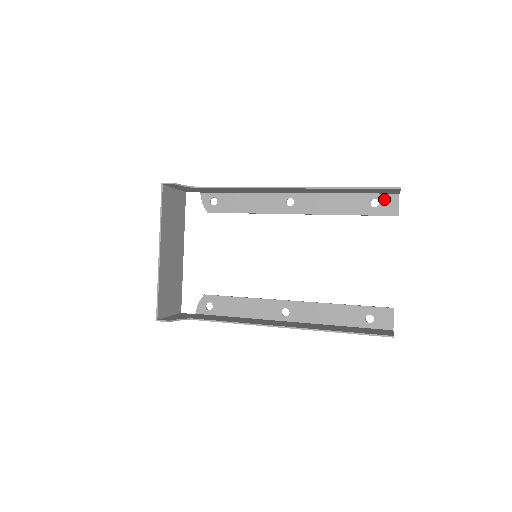
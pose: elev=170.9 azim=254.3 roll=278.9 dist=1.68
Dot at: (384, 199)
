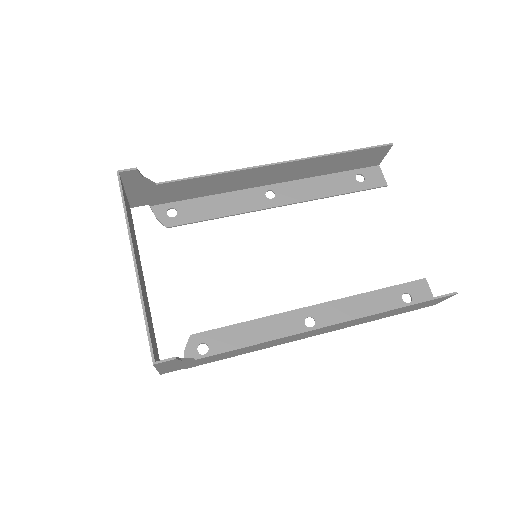
Dot at: (367, 173)
